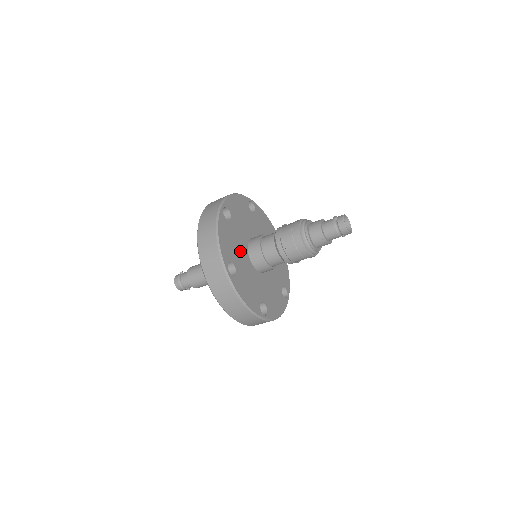
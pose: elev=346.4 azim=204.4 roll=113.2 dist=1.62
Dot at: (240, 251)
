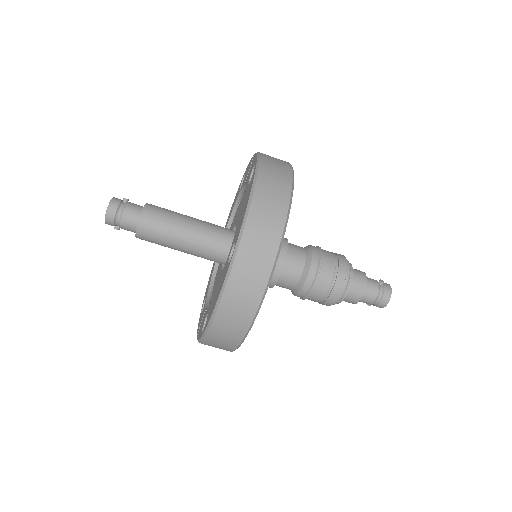
Dot at: occluded
